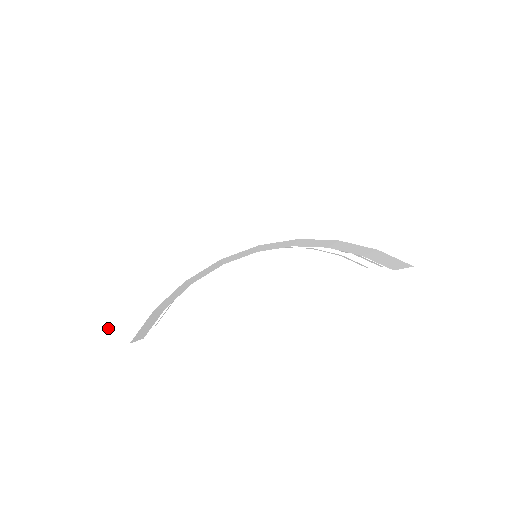
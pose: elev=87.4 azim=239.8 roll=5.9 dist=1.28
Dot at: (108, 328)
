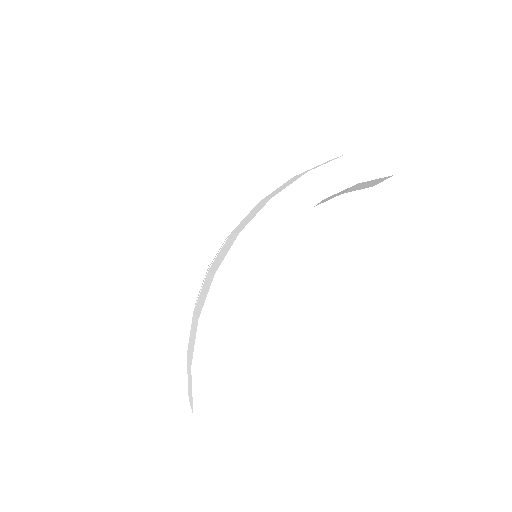
Dot at: (200, 411)
